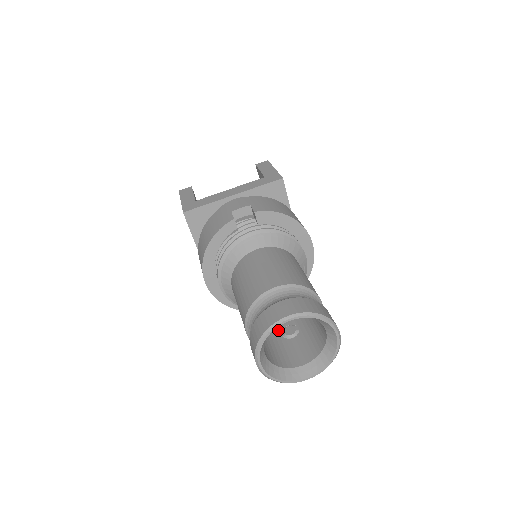
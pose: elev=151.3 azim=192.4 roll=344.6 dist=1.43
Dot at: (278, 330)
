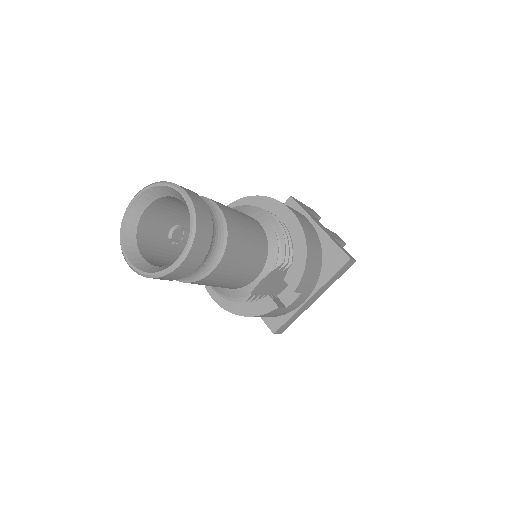
Dot at: occluded
